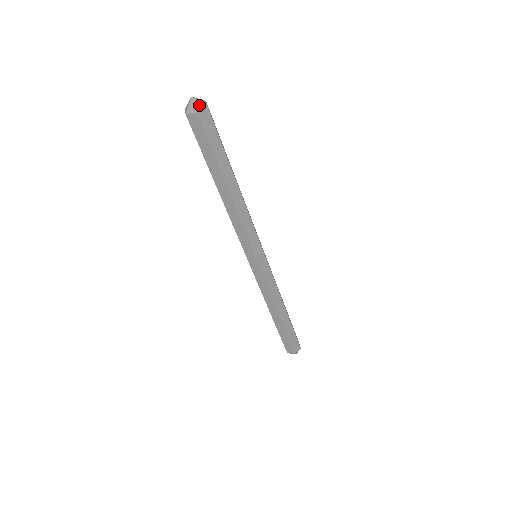
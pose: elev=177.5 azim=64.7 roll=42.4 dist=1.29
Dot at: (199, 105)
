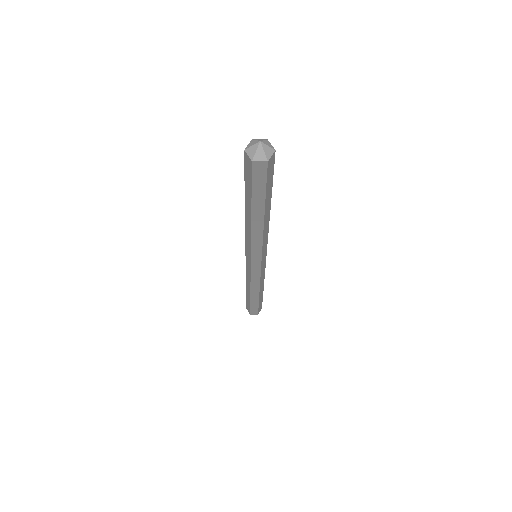
Dot at: (268, 151)
